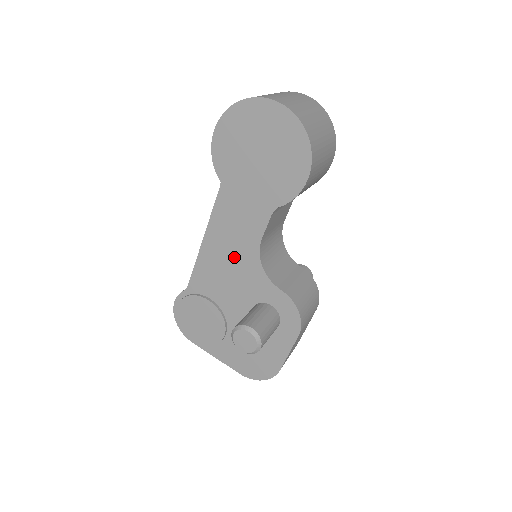
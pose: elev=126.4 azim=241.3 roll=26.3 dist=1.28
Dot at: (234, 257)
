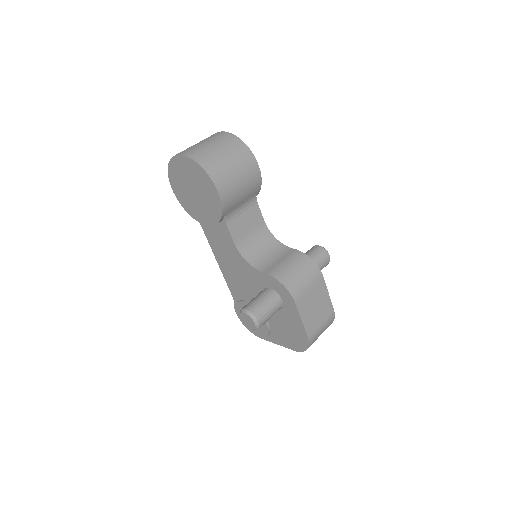
Dot at: (234, 264)
